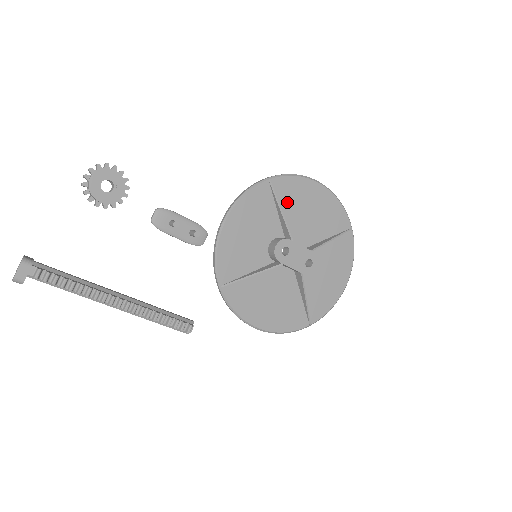
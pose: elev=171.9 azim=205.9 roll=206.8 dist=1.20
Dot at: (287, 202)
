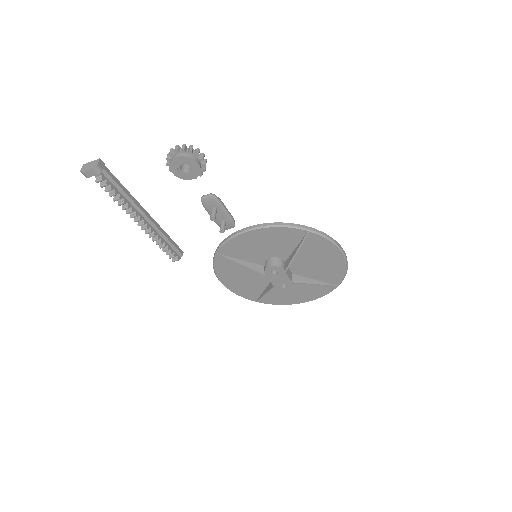
Dot at: (308, 248)
